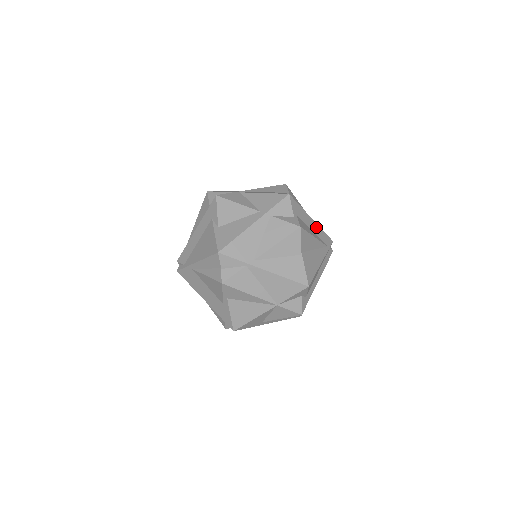
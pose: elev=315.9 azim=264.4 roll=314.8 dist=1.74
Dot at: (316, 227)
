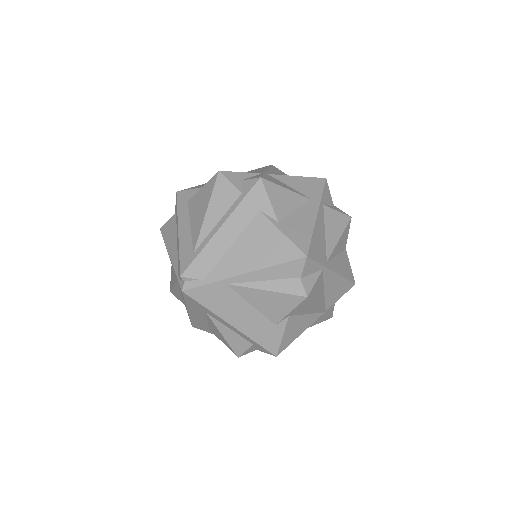
Dot at: occluded
